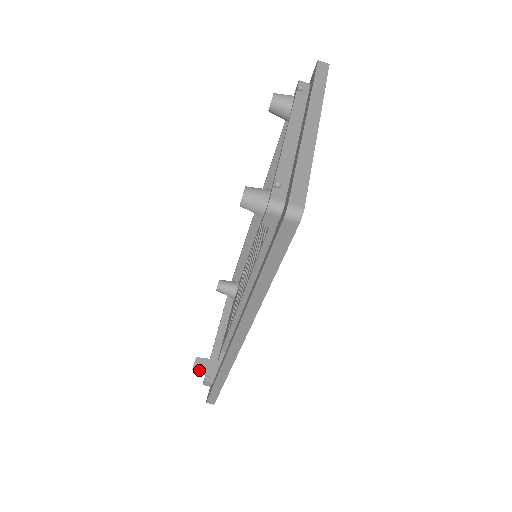
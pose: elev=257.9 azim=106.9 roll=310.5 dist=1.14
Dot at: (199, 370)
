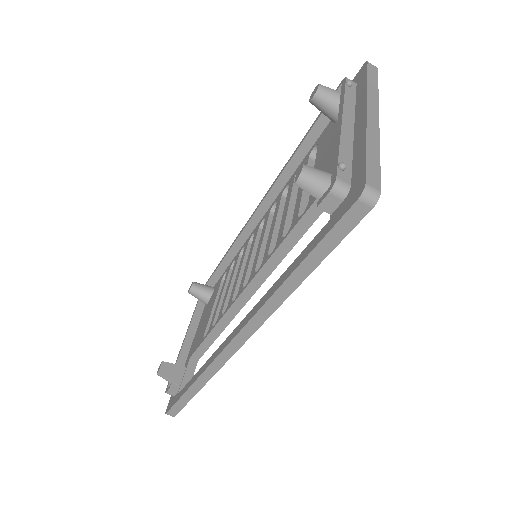
Dot at: (165, 376)
